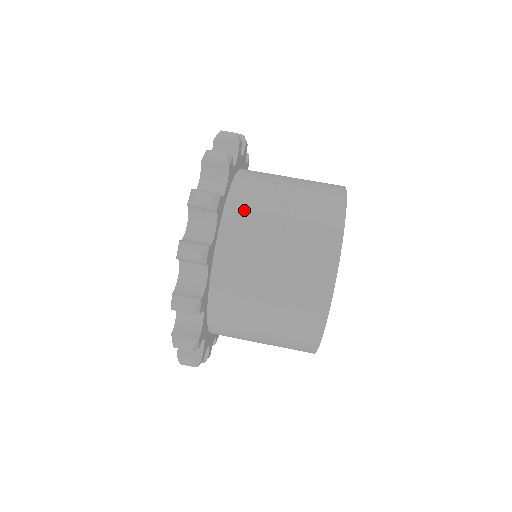
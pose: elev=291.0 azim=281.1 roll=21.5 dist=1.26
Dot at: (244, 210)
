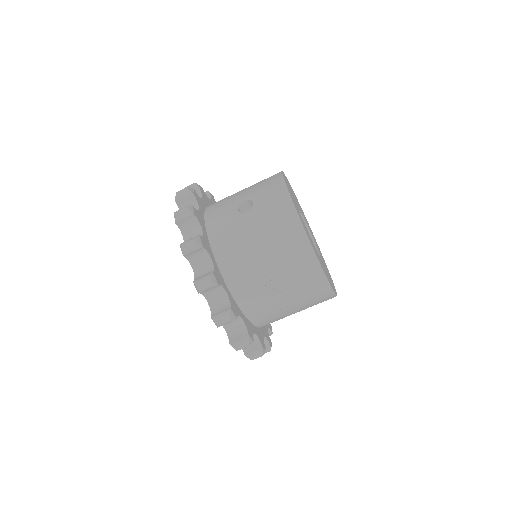
Dot at: (268, 321)
